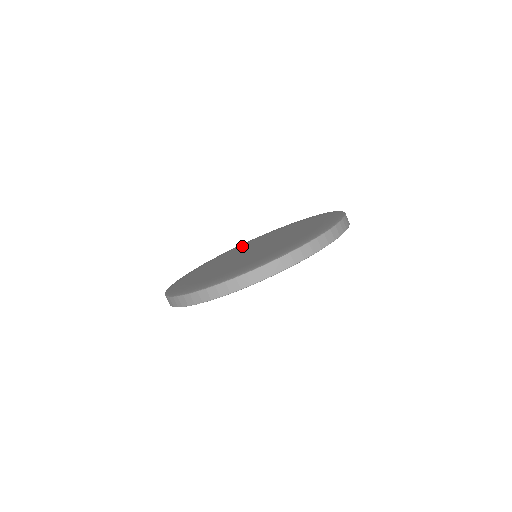
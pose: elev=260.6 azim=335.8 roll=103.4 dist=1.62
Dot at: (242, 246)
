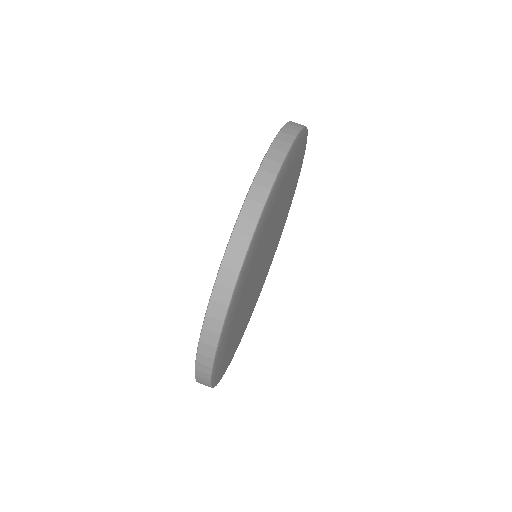
Dot at: occluded
